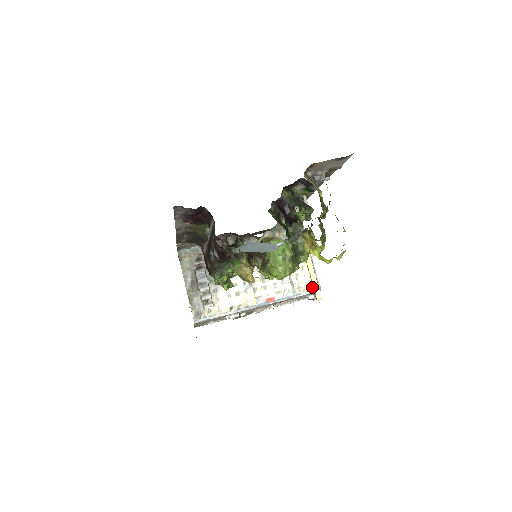
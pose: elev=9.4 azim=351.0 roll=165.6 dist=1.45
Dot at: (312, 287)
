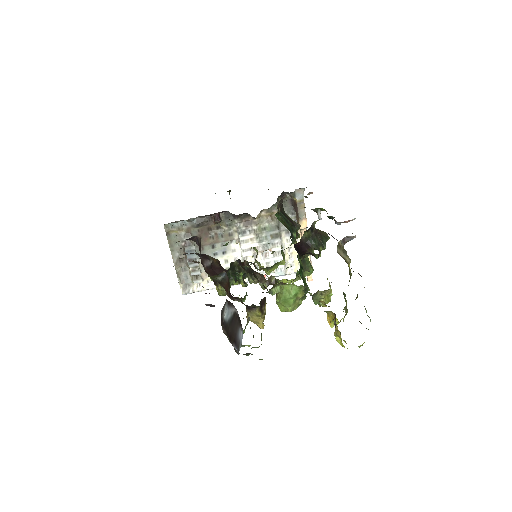
Dot at: occluded
